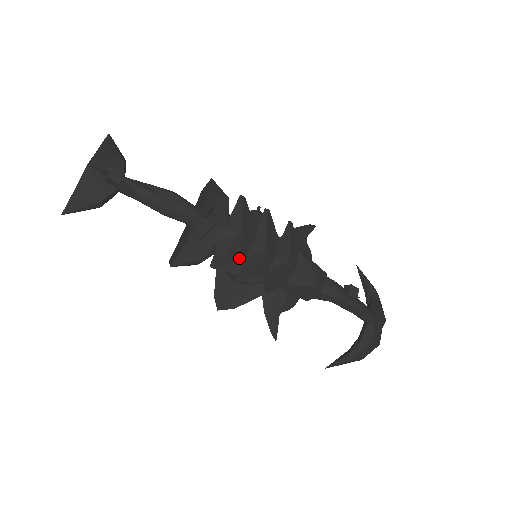
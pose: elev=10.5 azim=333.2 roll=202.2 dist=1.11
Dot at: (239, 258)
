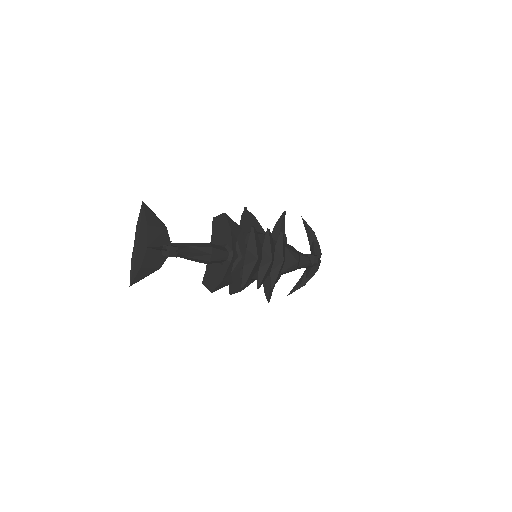
Dot at: (255, 272)
